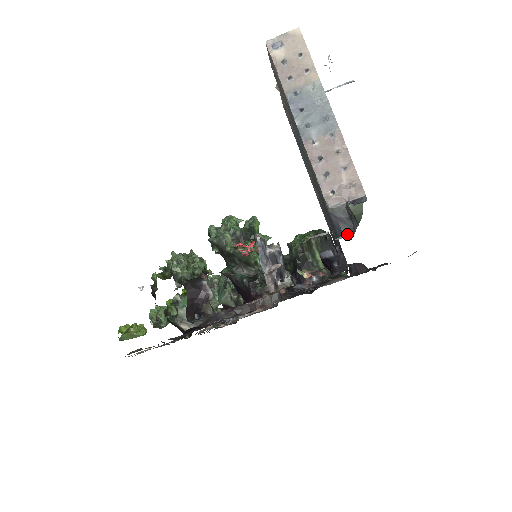
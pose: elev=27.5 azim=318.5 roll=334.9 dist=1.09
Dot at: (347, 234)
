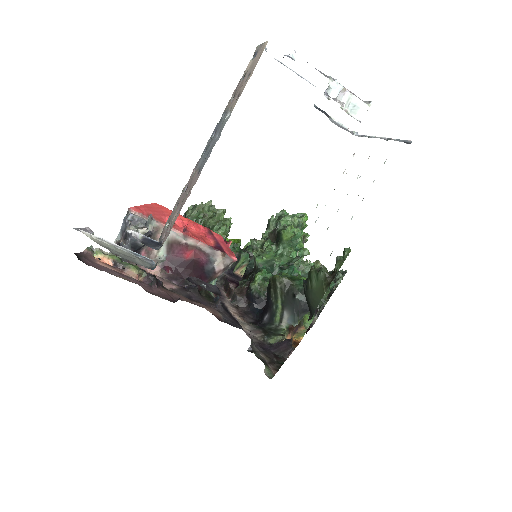
Dot at: (155, 266)
